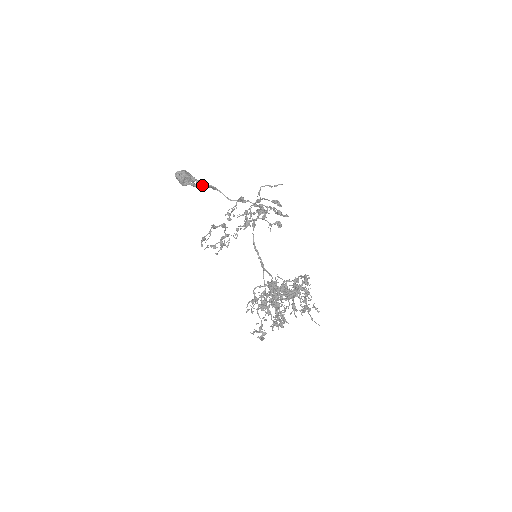
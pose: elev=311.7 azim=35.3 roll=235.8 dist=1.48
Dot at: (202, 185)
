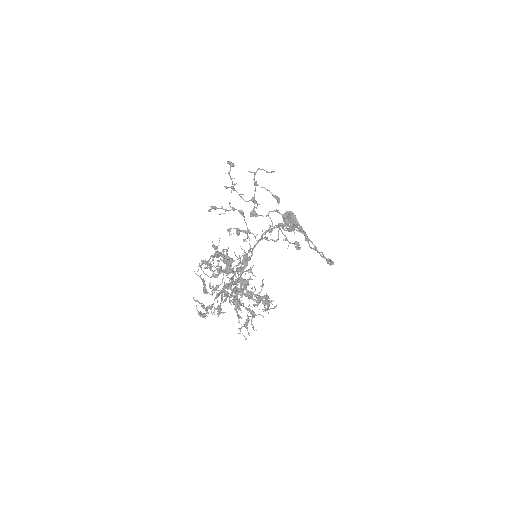
Dot at: (297, 227)
